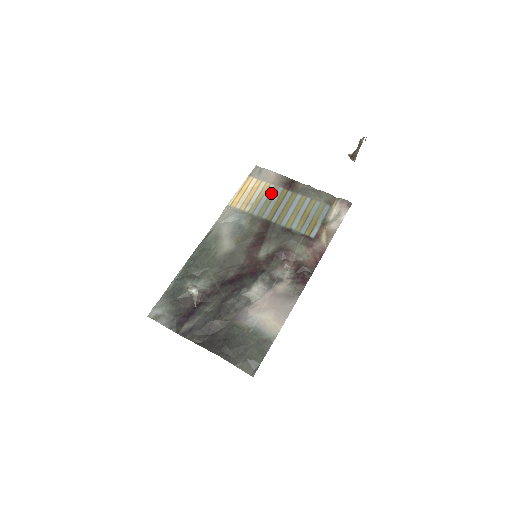
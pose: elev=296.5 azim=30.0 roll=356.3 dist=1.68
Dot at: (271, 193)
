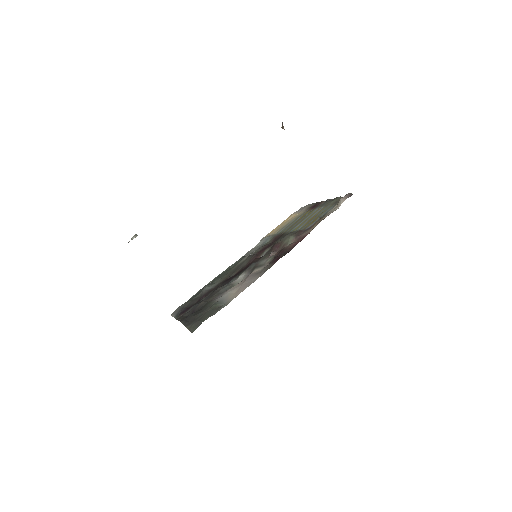
Dot at: (298, 217)
